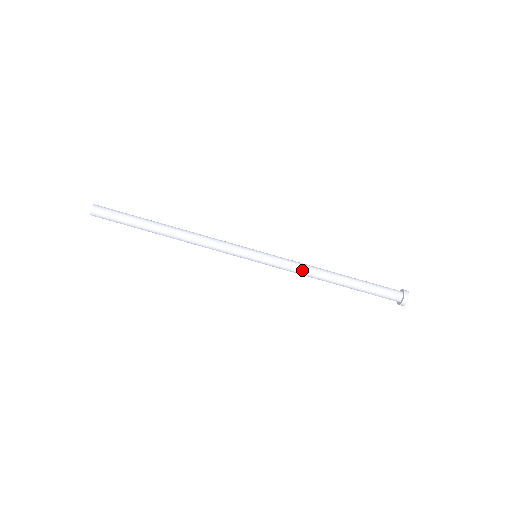
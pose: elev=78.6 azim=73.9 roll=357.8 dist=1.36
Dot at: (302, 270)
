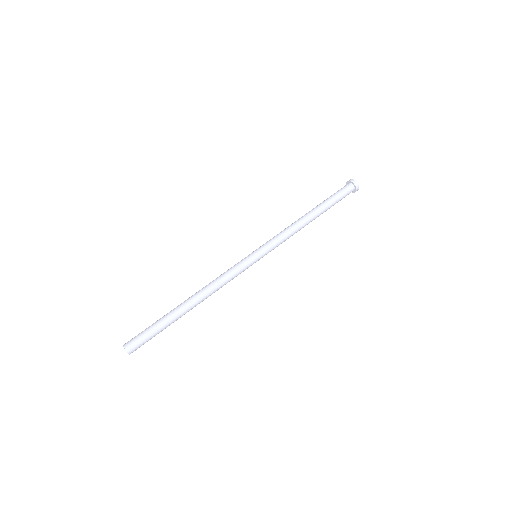
Dot at: (289, 232)
